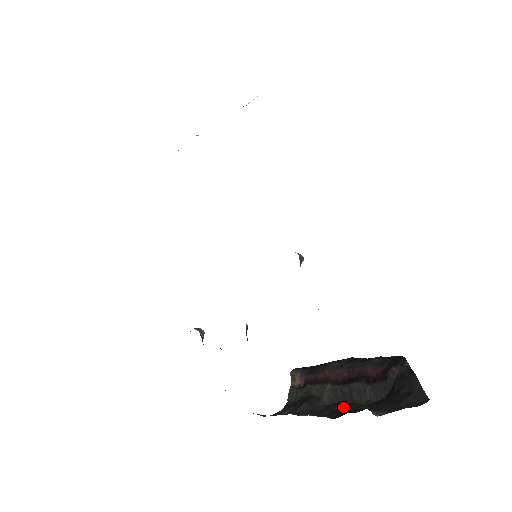
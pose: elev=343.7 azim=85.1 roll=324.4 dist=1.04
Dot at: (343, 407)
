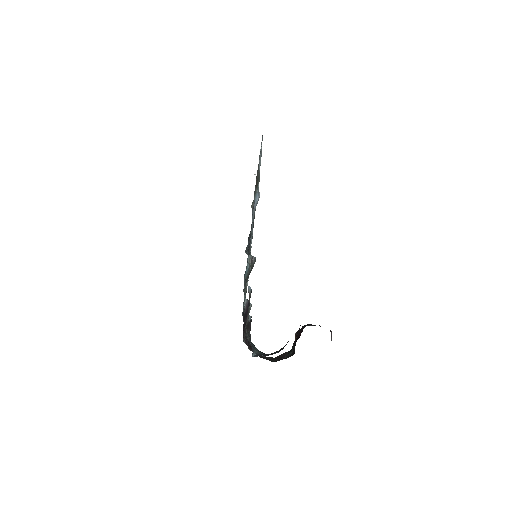
Dot at: (288, 356)
